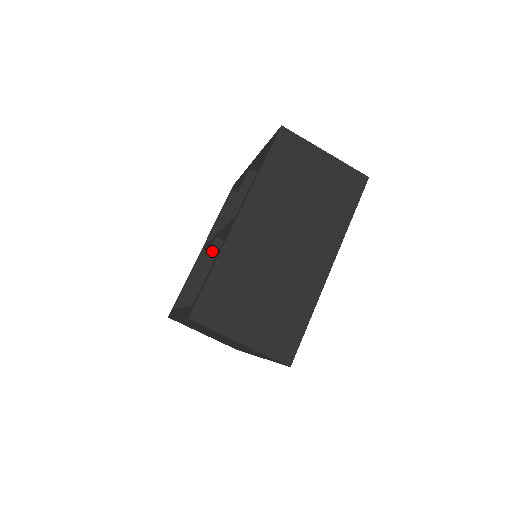
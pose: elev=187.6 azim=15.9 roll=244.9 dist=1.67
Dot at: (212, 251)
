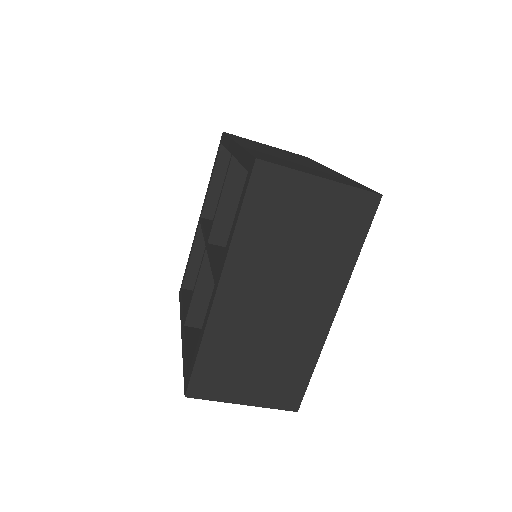
Dot at: (205, 264)
